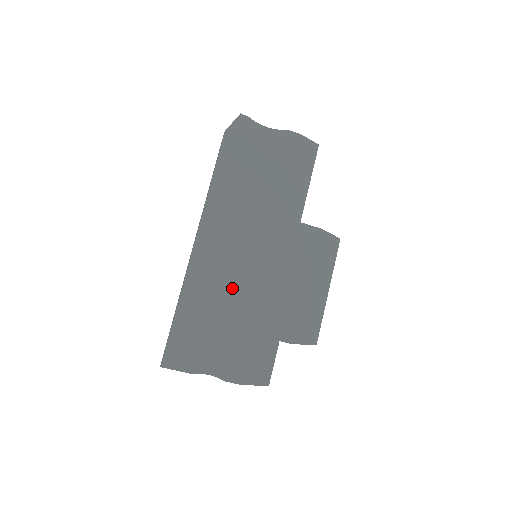
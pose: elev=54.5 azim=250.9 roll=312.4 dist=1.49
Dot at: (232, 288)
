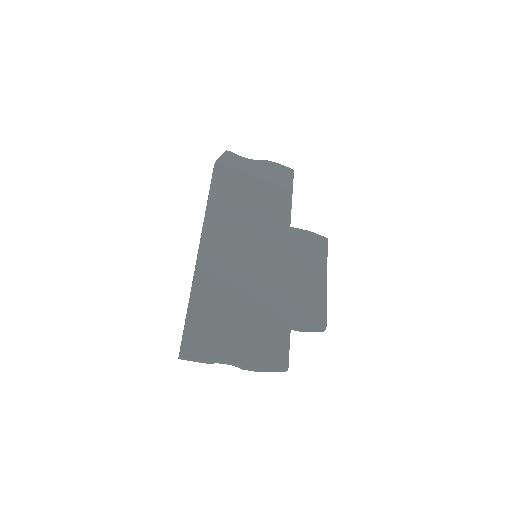
Dot at: (239, 282)
